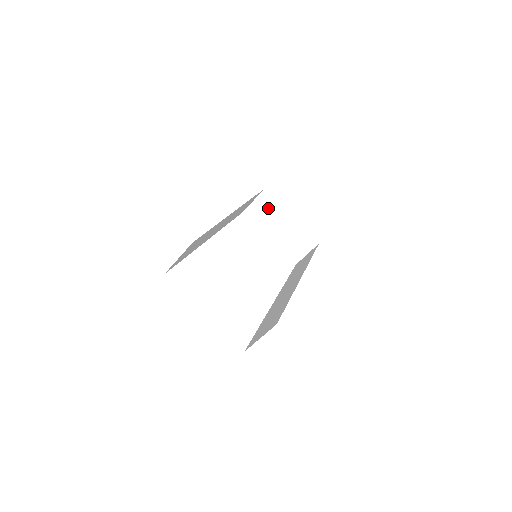
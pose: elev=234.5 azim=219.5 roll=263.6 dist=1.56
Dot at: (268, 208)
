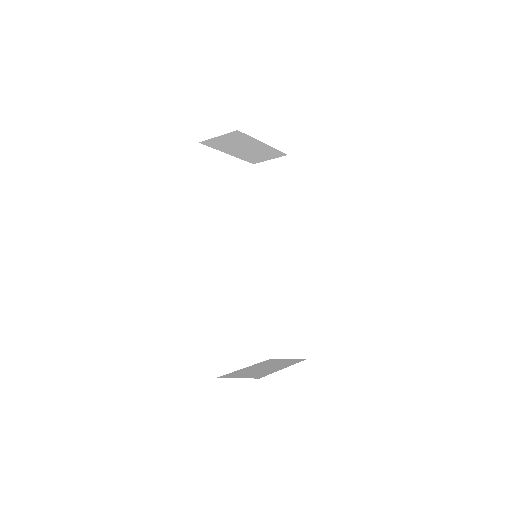
Dot at: (236, 140)
